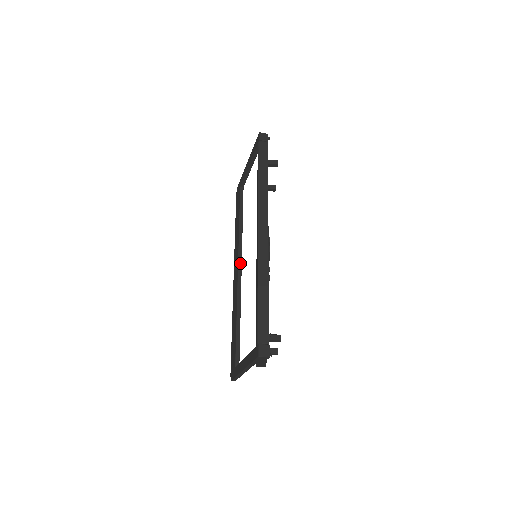
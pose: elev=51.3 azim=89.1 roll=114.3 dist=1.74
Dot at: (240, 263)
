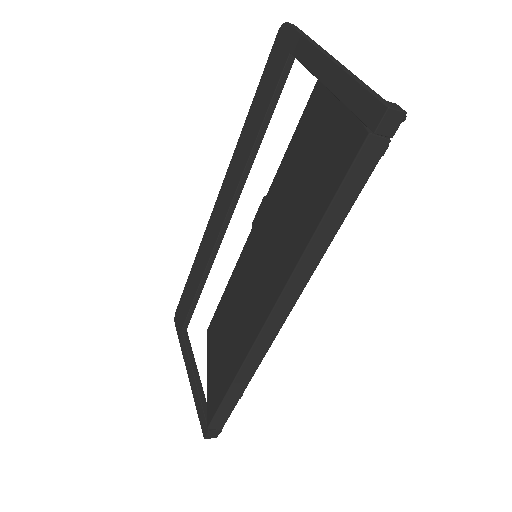
Dot at: (230, 214)
